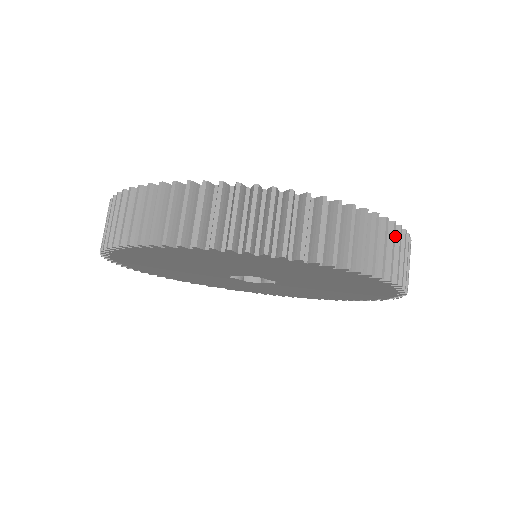
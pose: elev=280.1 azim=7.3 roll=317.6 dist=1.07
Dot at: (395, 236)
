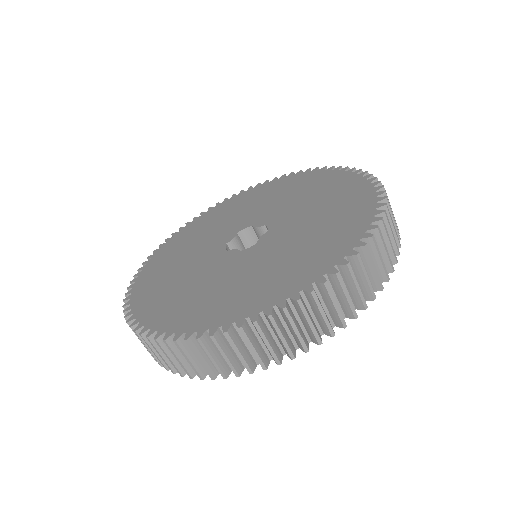
Dot at: (376, 238)
